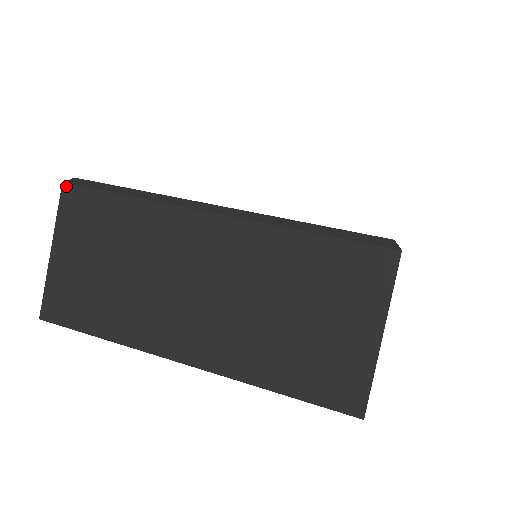
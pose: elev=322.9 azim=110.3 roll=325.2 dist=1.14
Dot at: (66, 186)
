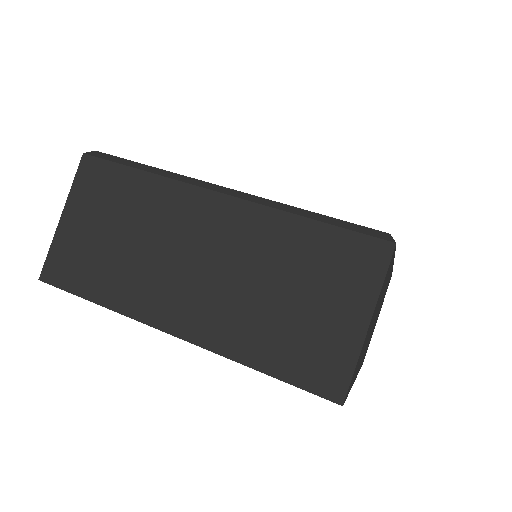
Dot at: (86, 156)
